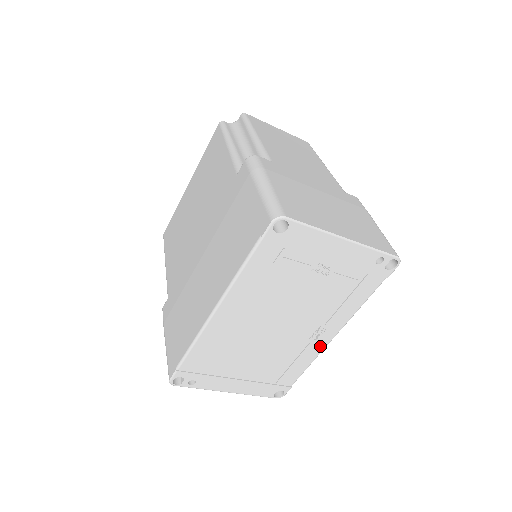
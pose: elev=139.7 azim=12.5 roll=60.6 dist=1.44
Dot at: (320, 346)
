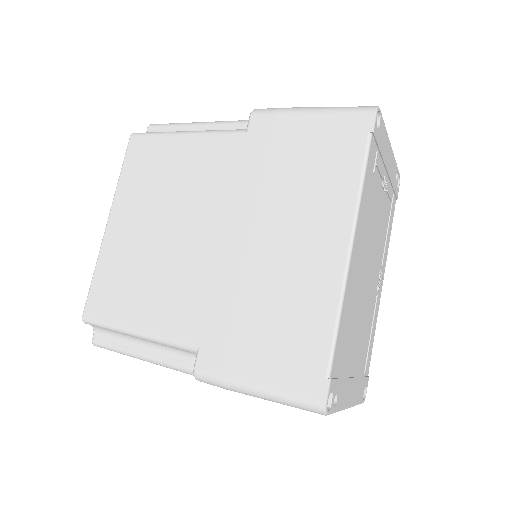
Dot at: (378, 301)
